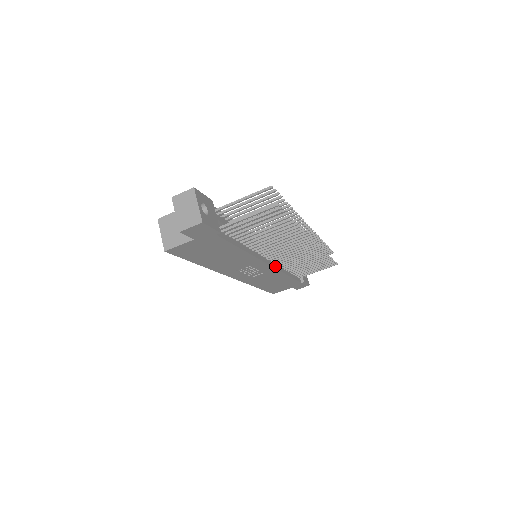
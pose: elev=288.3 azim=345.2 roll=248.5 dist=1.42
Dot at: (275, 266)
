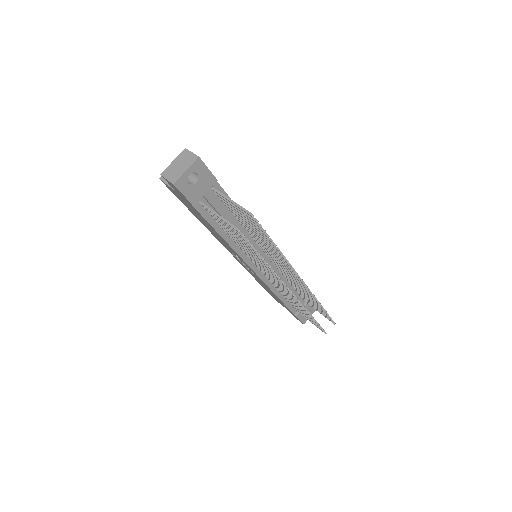
Dot at: (264, 278)
